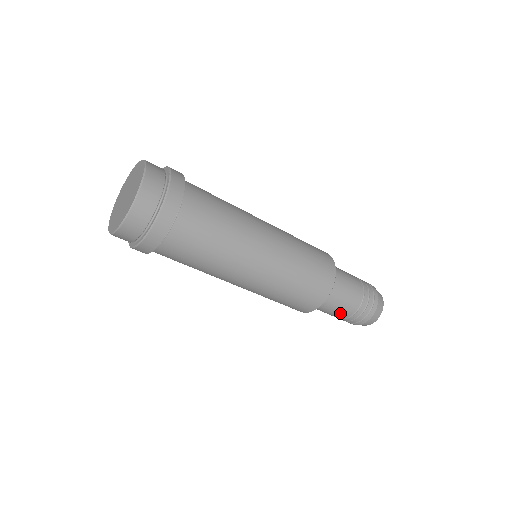
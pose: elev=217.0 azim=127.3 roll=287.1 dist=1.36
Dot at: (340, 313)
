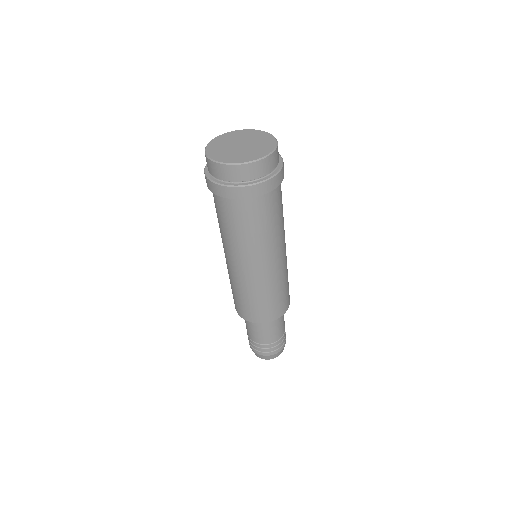
Dot at: (251, 333)
